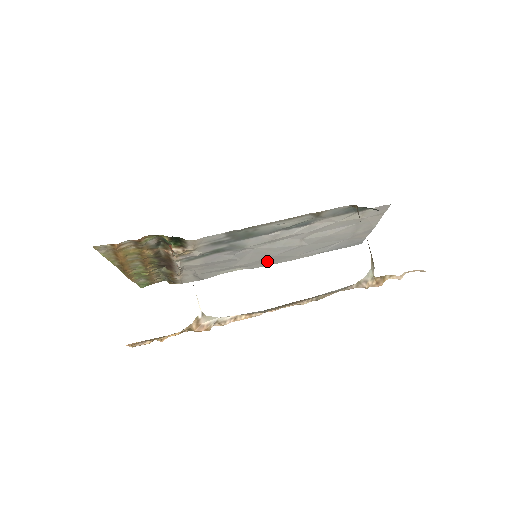
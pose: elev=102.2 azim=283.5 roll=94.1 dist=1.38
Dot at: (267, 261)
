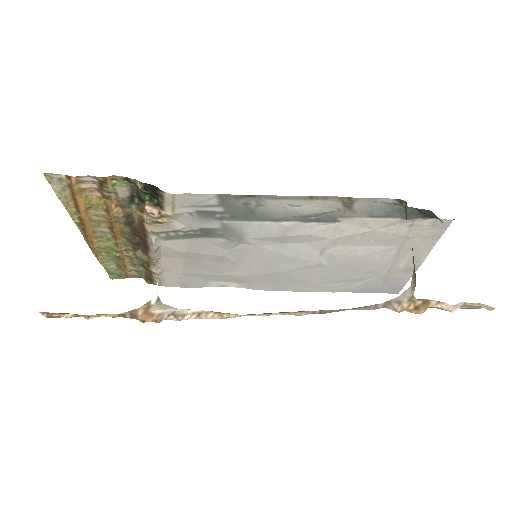
Dot at: (272, 281)
